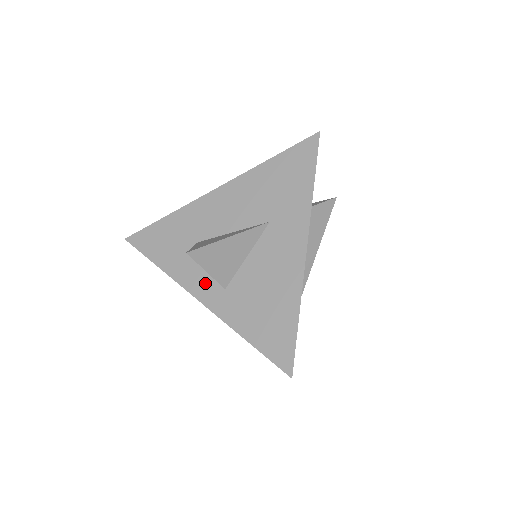
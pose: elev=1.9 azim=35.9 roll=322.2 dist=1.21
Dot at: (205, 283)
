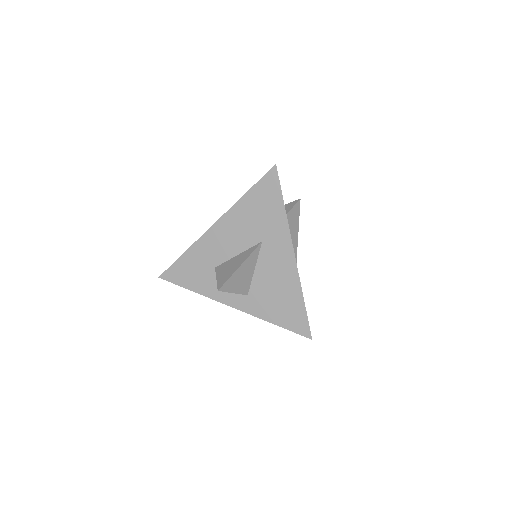
Dot at: (232, 295)
